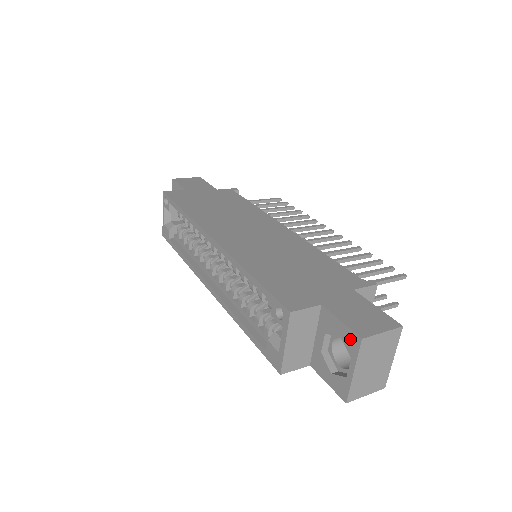
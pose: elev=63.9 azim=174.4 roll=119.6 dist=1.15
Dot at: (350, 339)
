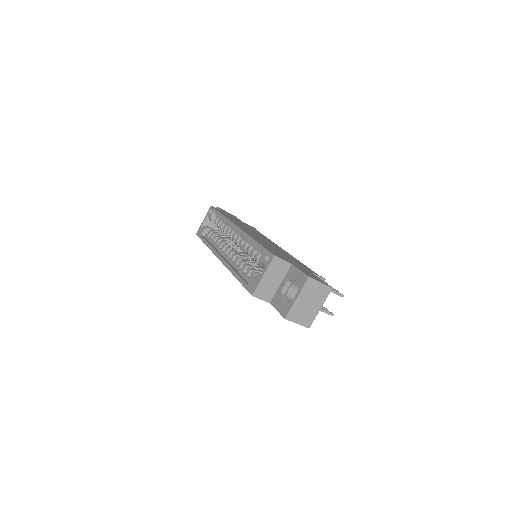
Dot at: (302, 279)
